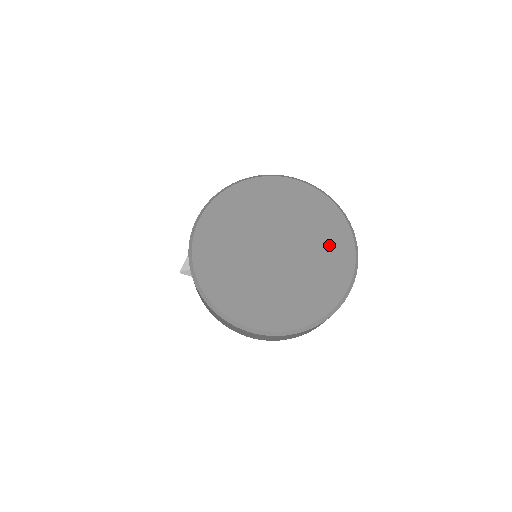
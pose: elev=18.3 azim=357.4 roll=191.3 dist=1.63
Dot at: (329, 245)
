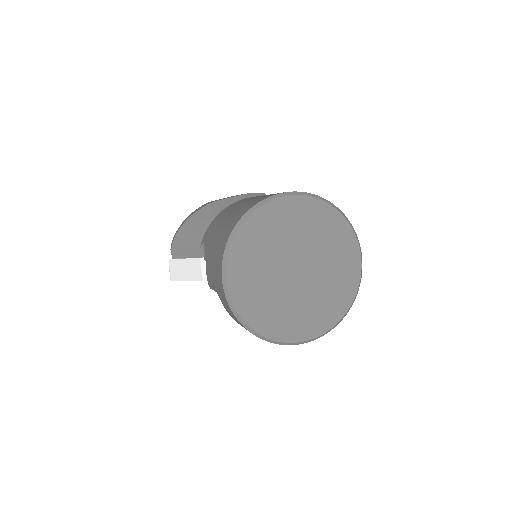
Dot at: (336, 243)
